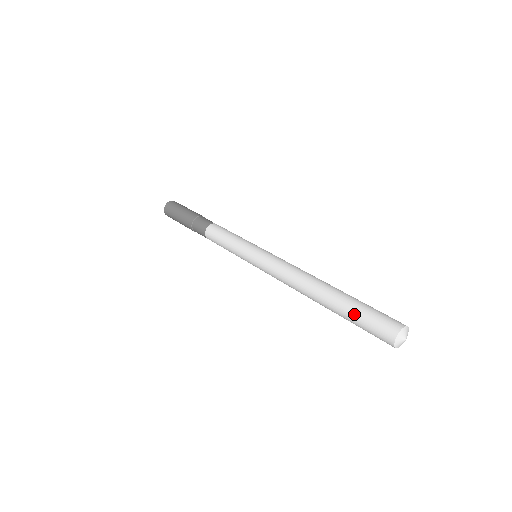
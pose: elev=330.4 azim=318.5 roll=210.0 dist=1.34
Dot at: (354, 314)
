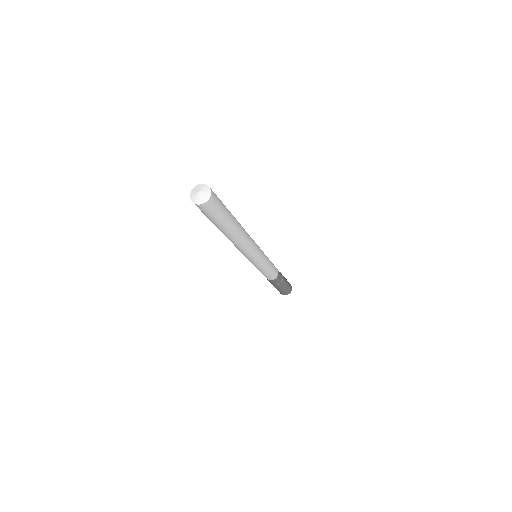
Dot at: occluded
